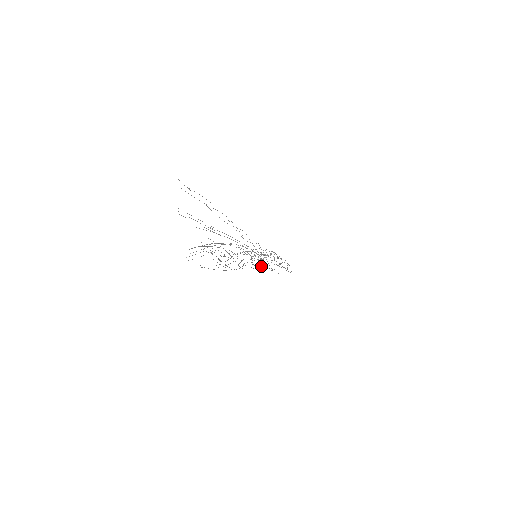
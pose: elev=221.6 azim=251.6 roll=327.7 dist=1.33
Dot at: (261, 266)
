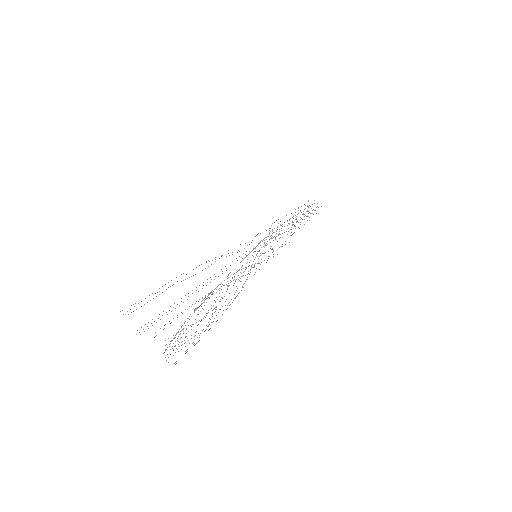
Dot at: occluded
